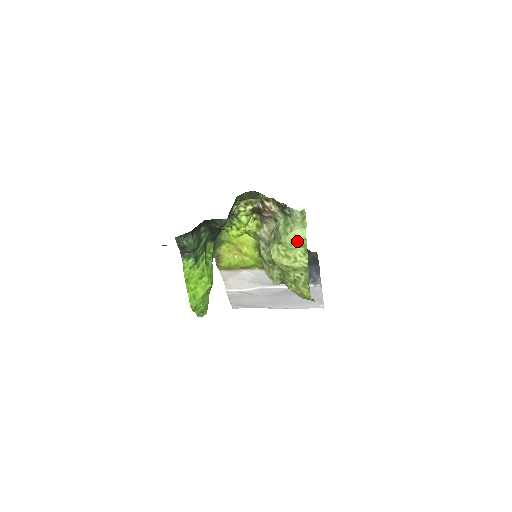
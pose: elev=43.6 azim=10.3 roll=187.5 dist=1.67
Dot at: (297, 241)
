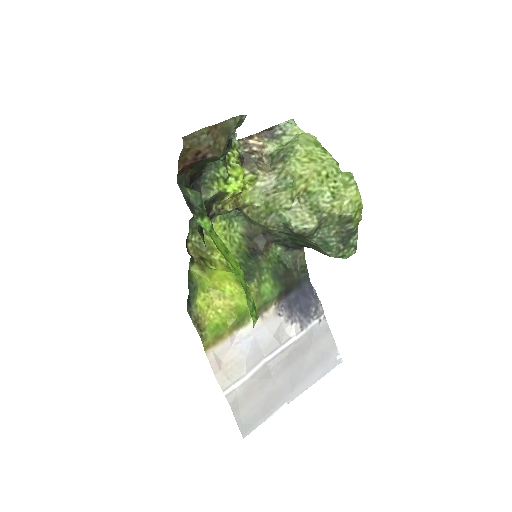
Dot at: (310, 141)
